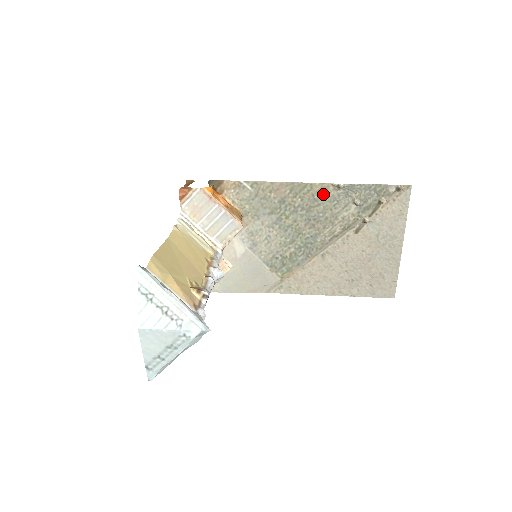
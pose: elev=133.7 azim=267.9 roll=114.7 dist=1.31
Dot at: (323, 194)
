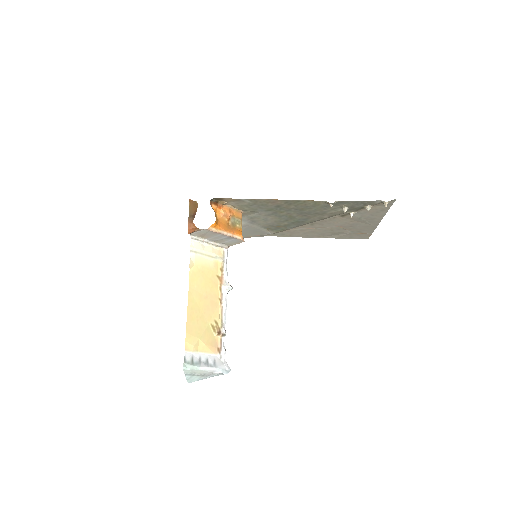
Dot at: (315, 204)
